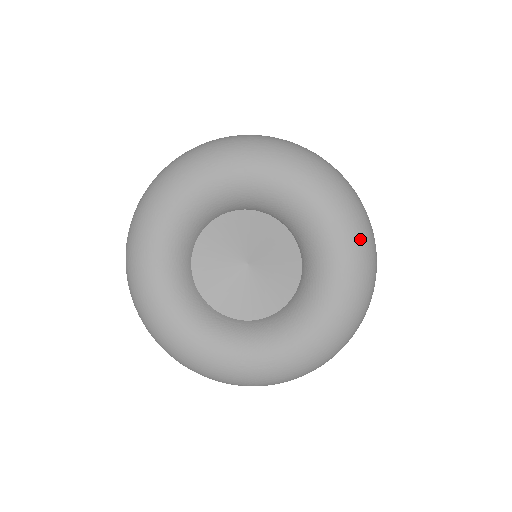
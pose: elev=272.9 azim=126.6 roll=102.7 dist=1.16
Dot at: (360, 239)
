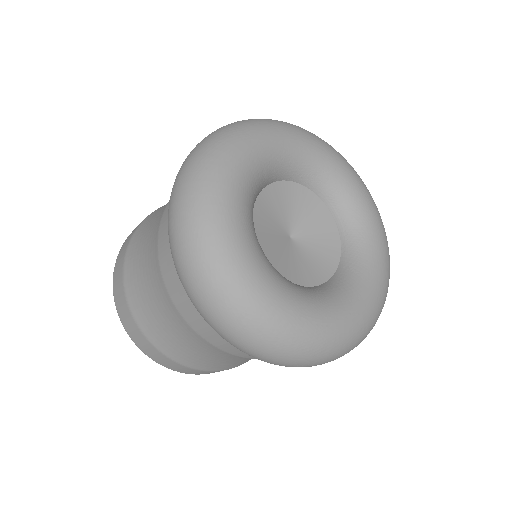
Dot at: occluded
